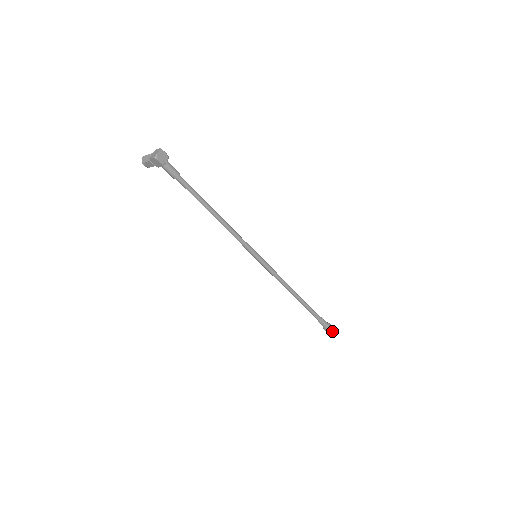
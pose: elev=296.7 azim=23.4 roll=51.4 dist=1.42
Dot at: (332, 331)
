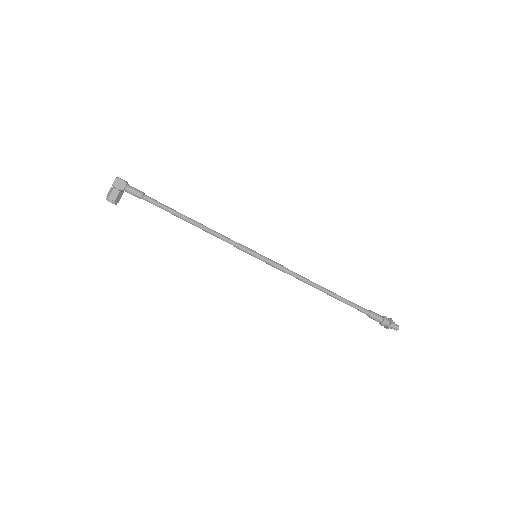
Dot at: (391, 320)
